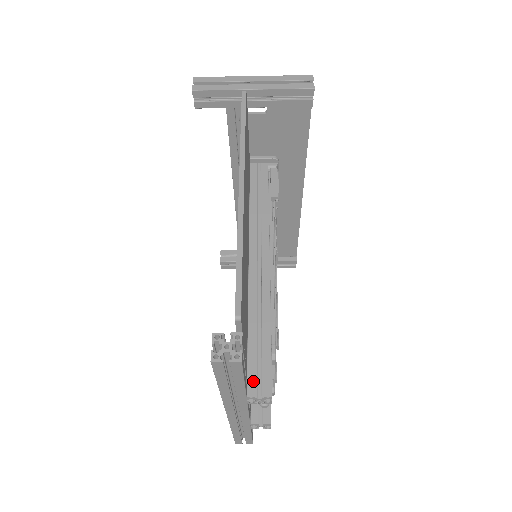
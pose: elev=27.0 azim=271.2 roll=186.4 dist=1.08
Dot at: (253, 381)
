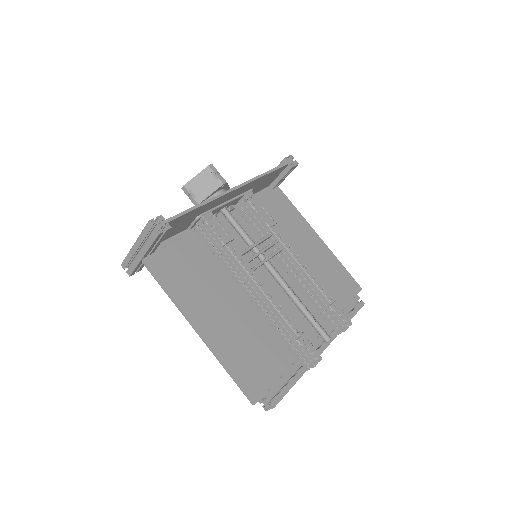
Dot at: (303, 363)
